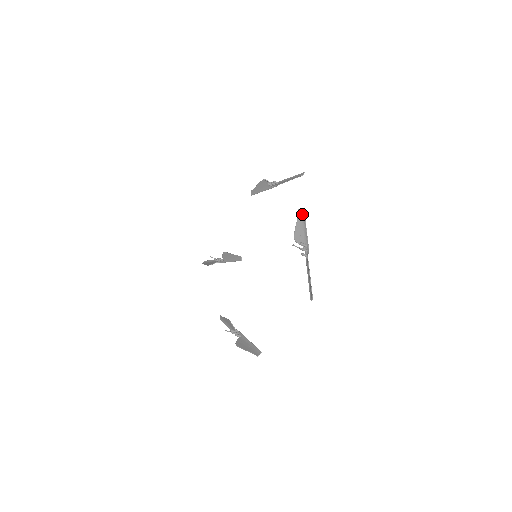
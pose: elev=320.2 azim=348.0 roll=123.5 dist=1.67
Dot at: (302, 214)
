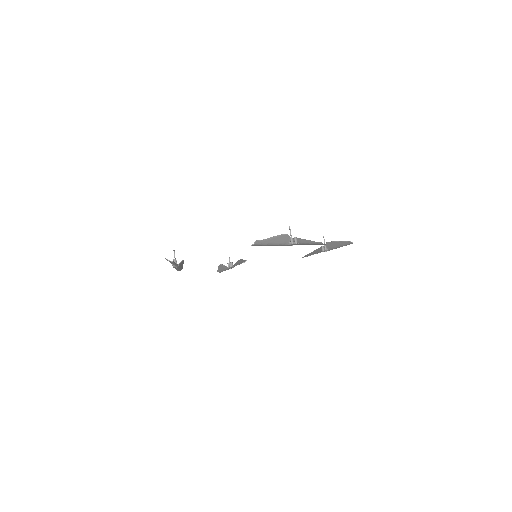
Dot at: (320, 243)
